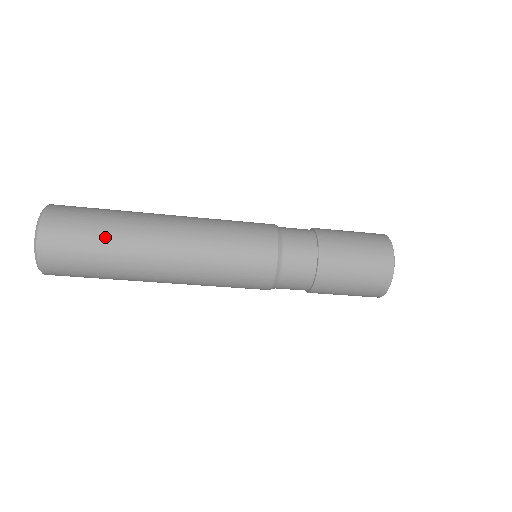
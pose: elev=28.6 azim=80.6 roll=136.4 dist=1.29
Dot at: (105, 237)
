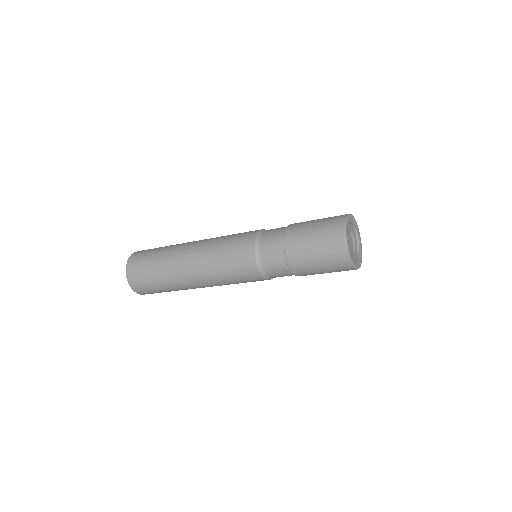
Dot at: (157, 273)
